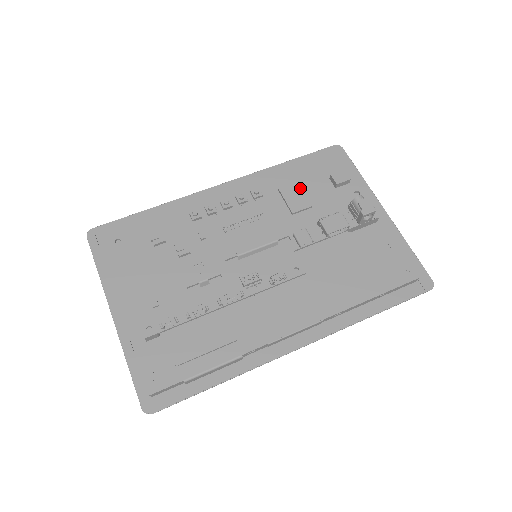
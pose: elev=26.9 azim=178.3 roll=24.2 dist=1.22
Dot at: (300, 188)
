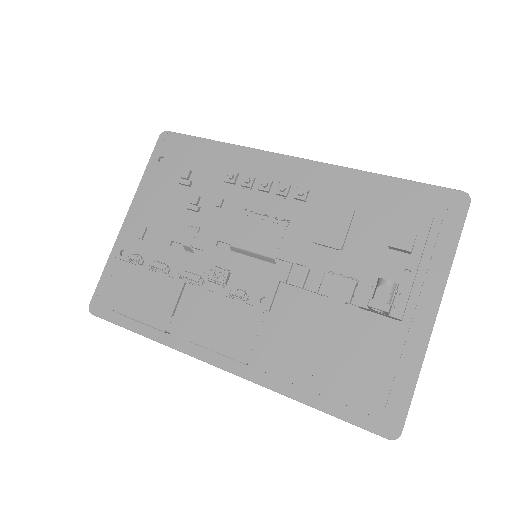
Dot at: (348, 220)
